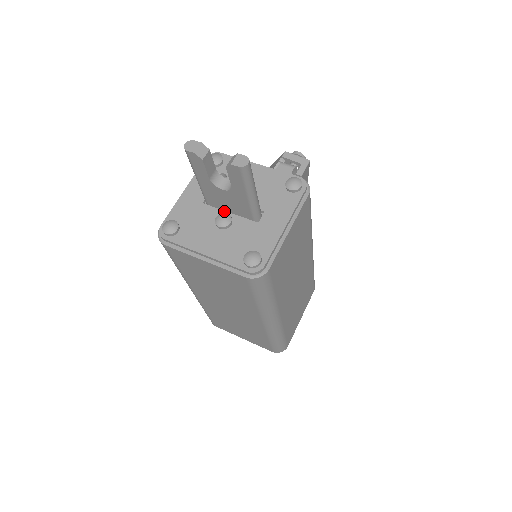
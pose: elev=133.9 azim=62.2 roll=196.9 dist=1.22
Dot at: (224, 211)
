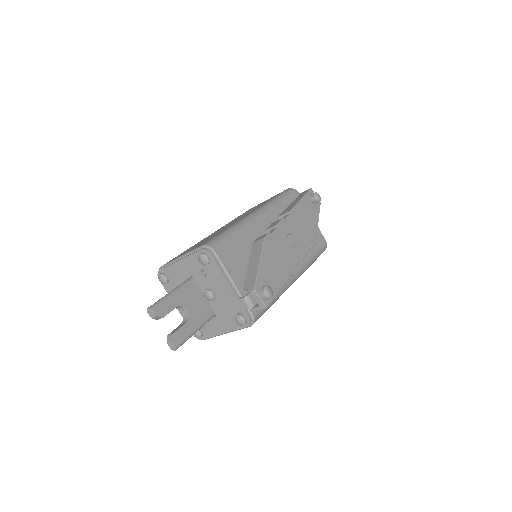
Dot at: occluded
